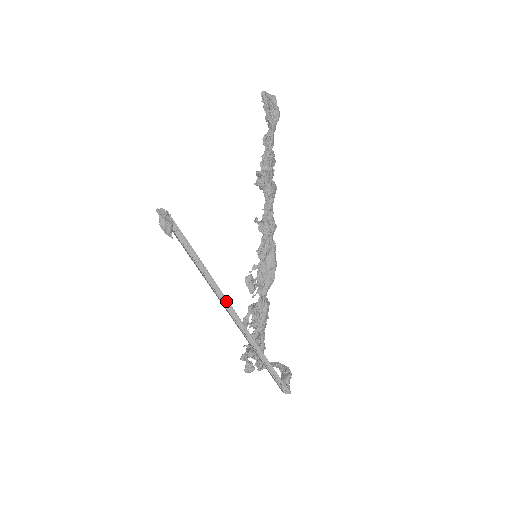
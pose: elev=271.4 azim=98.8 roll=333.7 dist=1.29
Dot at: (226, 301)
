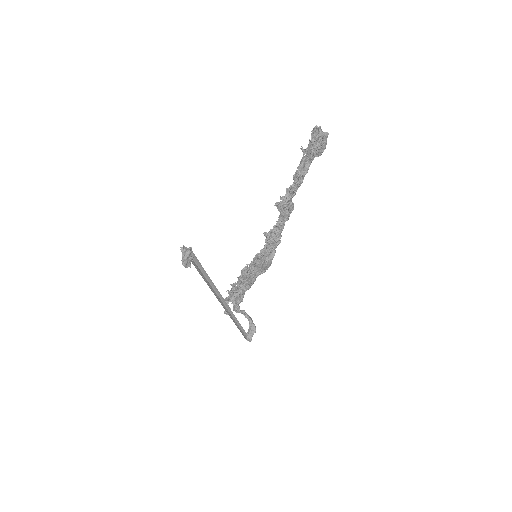
Dot at: (223, 301)
